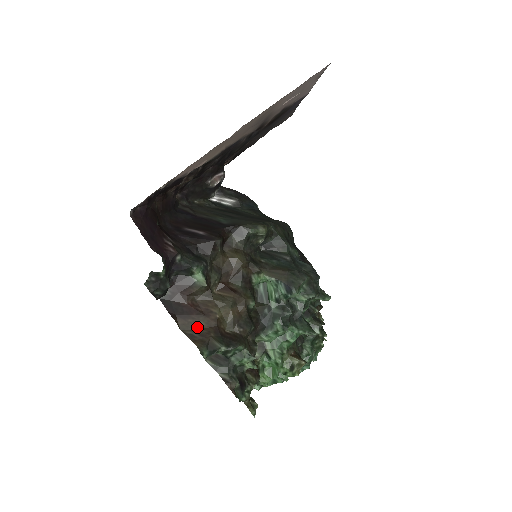
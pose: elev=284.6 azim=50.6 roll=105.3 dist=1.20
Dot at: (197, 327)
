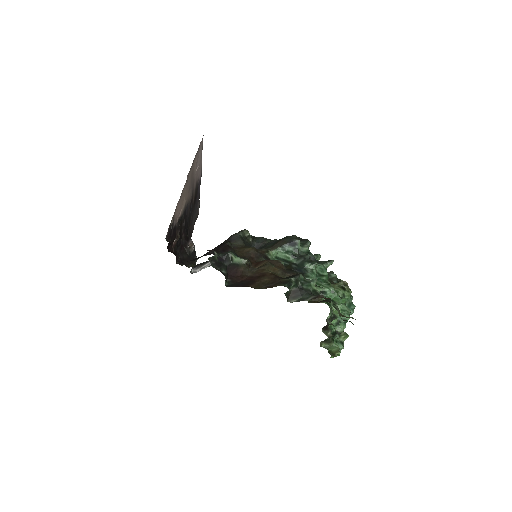
Dot at: (265, 283)
